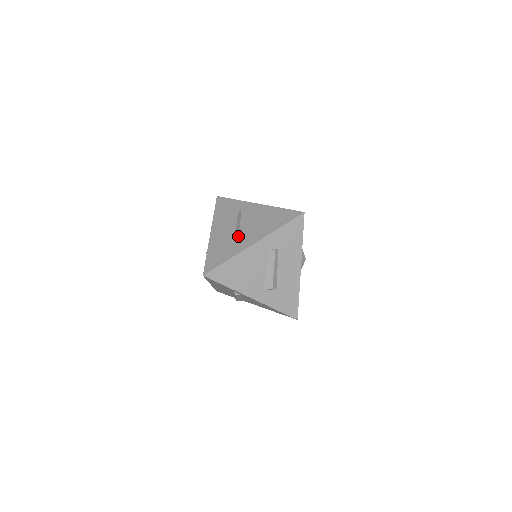
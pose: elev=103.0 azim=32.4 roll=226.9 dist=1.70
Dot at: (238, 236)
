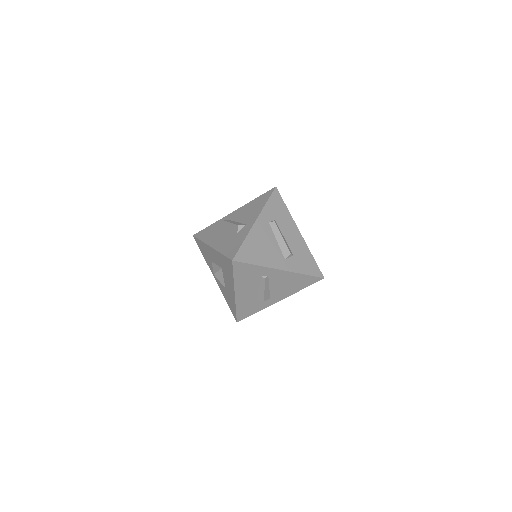
Dot at: (238, 227)
